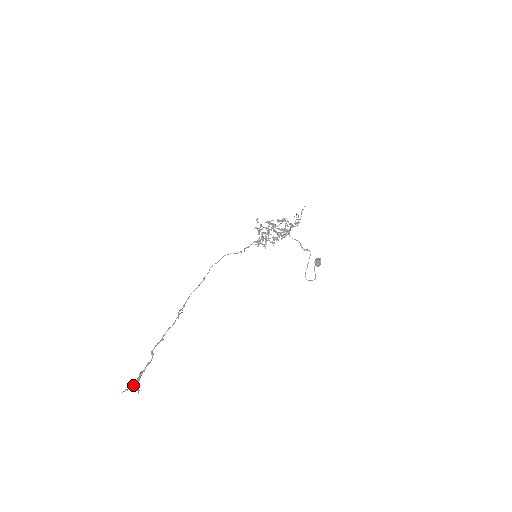
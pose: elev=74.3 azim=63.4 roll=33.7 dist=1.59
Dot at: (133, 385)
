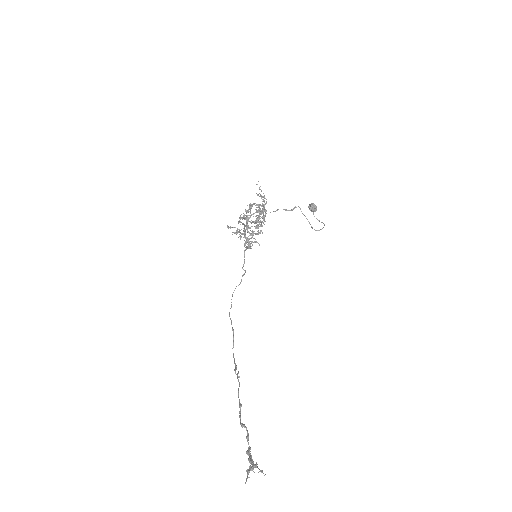
Dot at: (250, 467)
